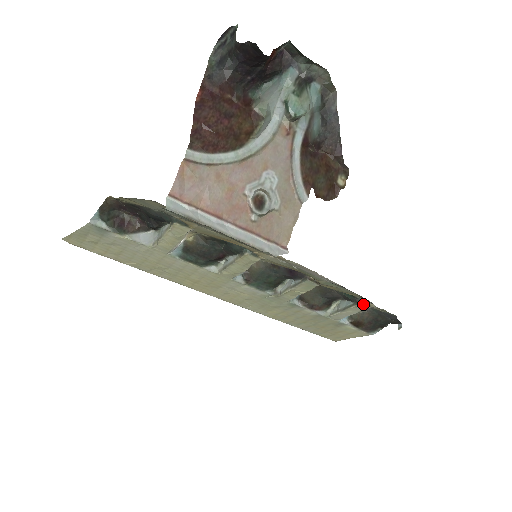
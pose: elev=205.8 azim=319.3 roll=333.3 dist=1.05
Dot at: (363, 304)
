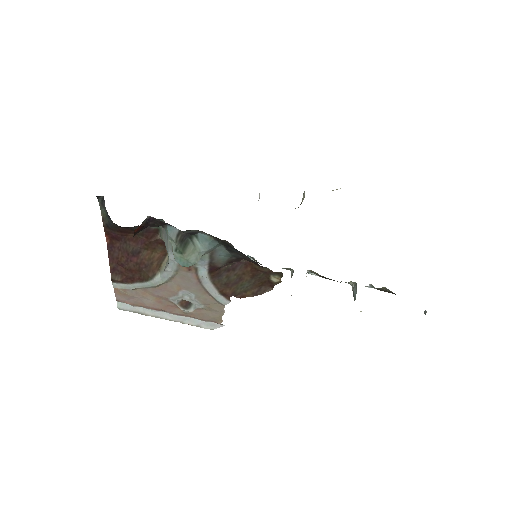
Dot at: occluded
